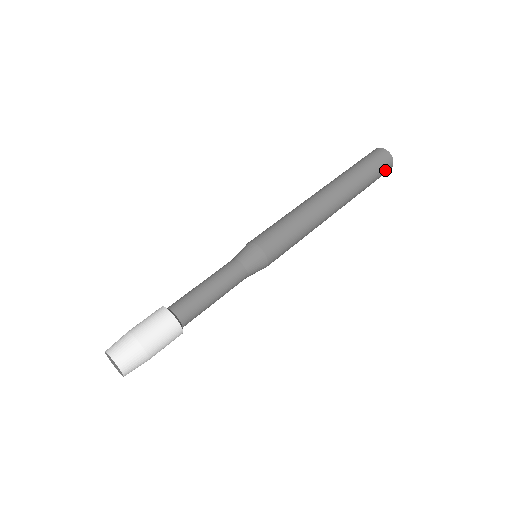
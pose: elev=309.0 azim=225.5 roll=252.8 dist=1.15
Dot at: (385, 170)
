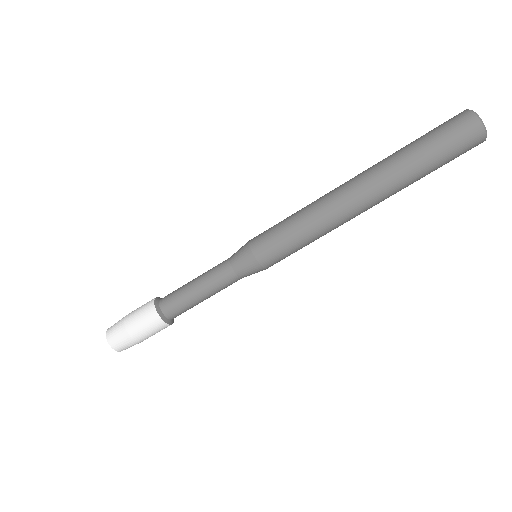
Dot at: occluded
